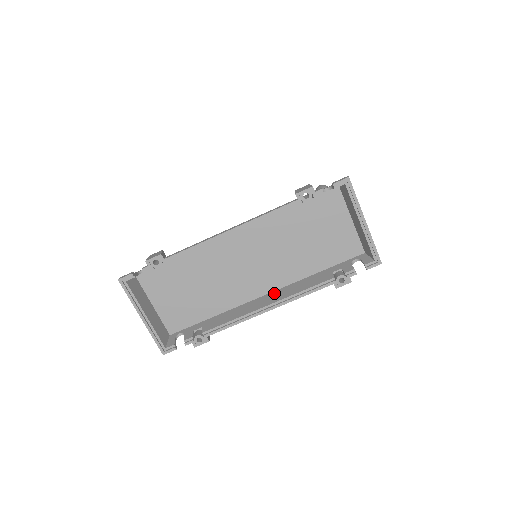
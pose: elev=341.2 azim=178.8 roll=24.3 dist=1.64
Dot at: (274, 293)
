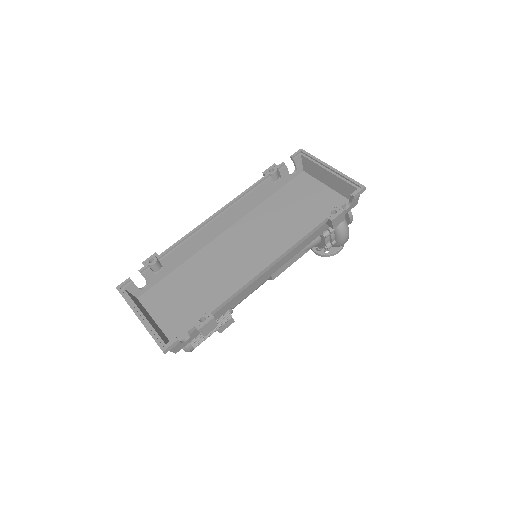
Dot at: occluded
